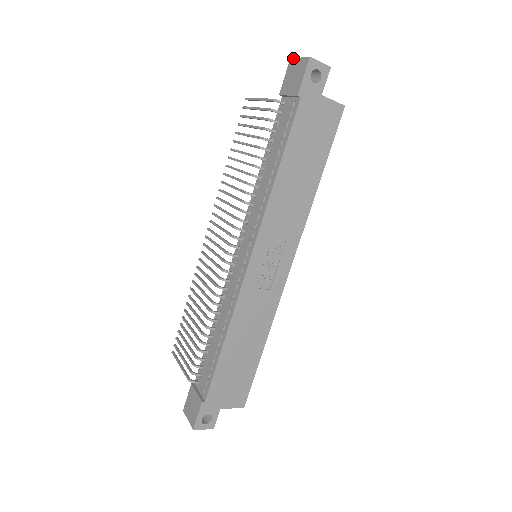
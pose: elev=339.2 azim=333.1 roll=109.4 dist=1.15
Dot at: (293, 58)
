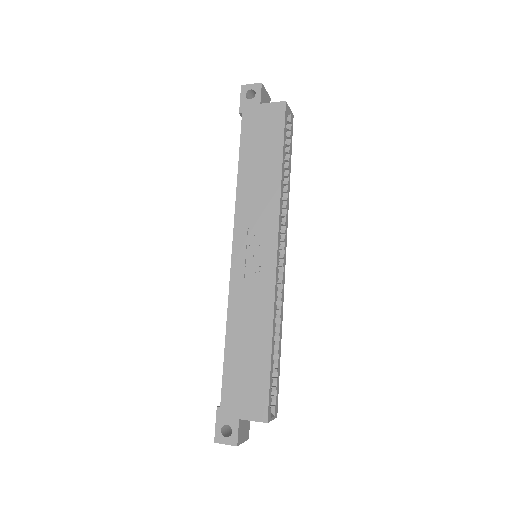
Dot at: occluded
